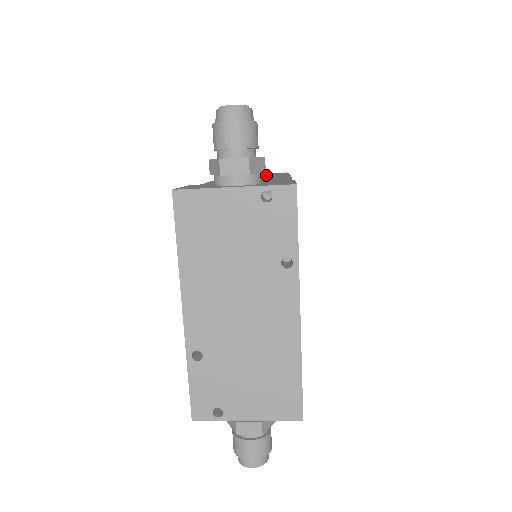
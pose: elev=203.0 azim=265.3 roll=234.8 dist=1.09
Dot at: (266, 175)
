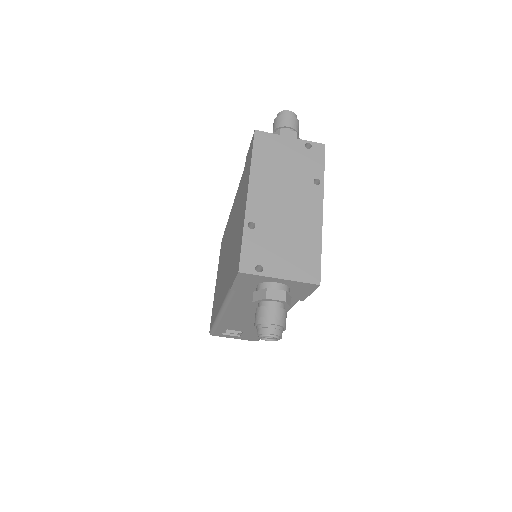
Dot at: occluded
